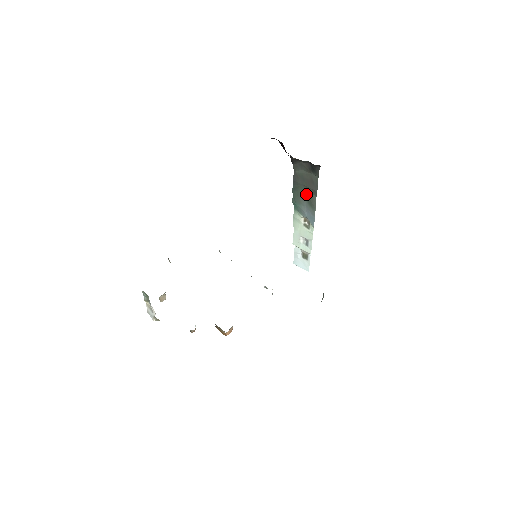
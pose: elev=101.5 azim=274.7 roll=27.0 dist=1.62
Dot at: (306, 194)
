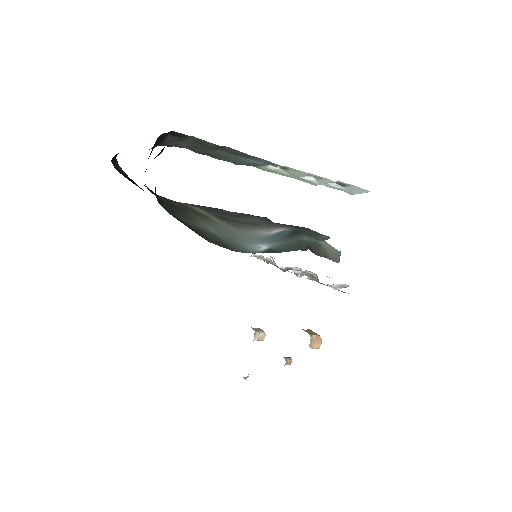
Dot at: (225, 152)
